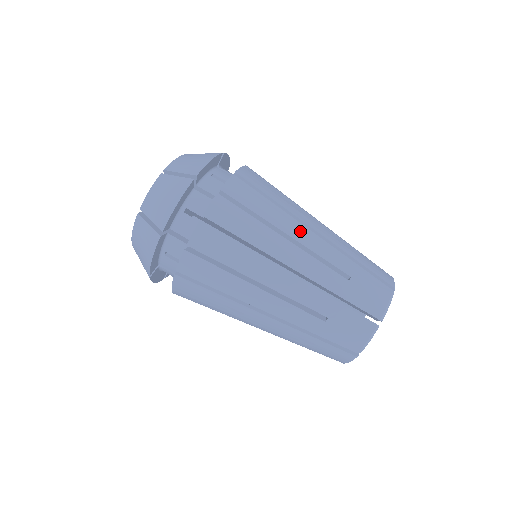
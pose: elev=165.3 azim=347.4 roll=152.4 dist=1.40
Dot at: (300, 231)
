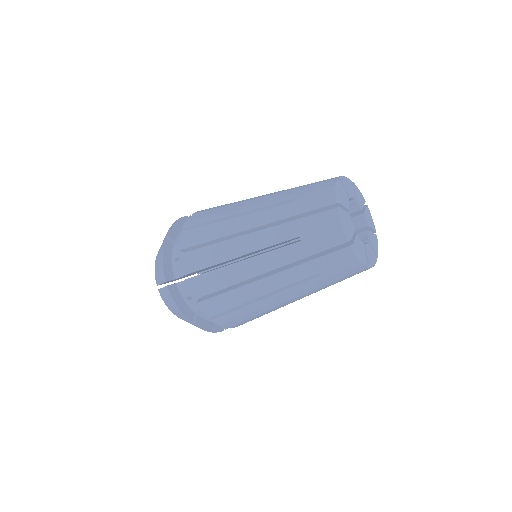
Dot at: occluded
